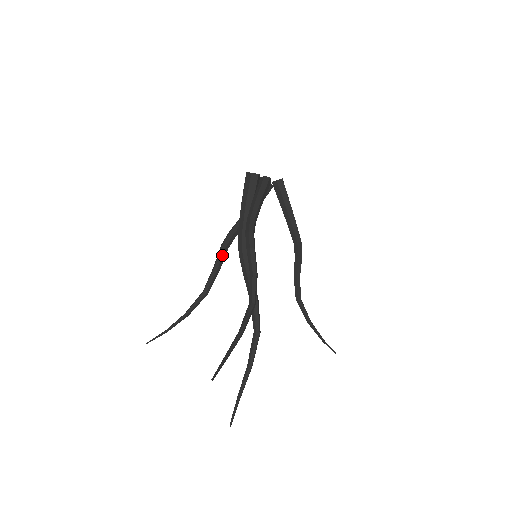
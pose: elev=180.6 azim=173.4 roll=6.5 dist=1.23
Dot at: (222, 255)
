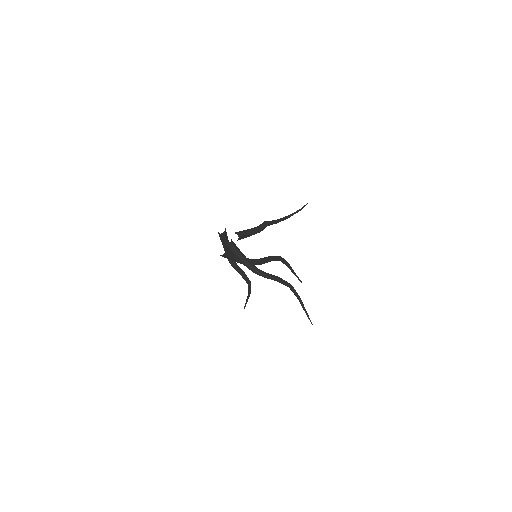
Dot at: (239, 270)
